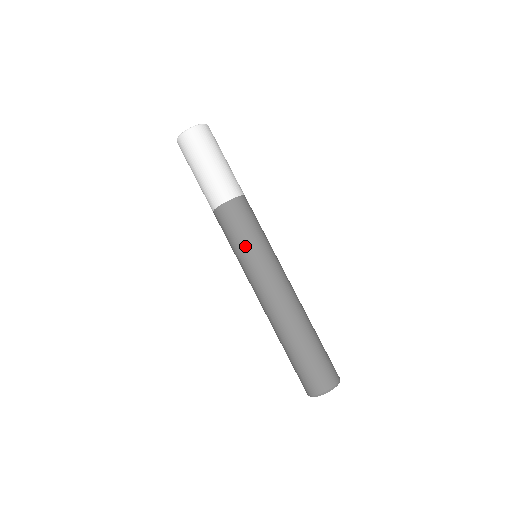
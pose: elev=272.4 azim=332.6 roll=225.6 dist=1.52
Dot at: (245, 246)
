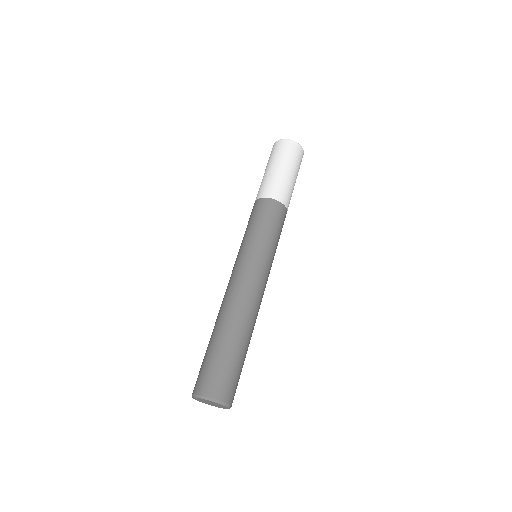
Dot at: (268, 240)
